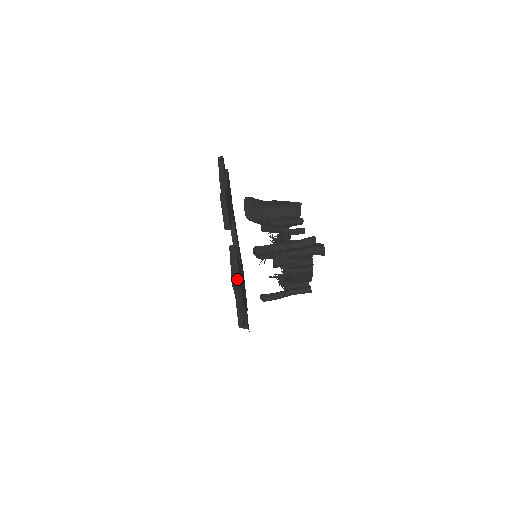
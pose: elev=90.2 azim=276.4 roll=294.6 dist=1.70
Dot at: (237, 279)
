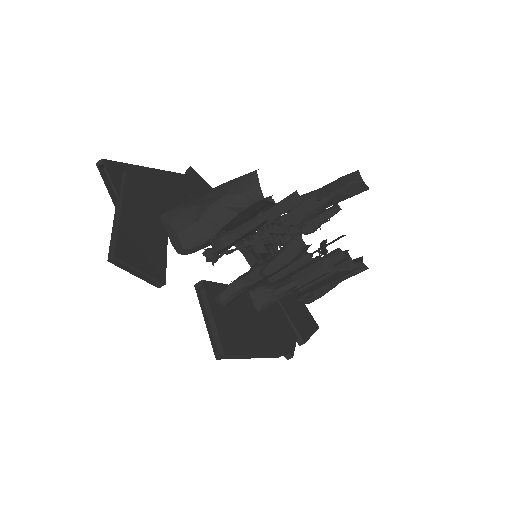
Dot at: (221, 344)
